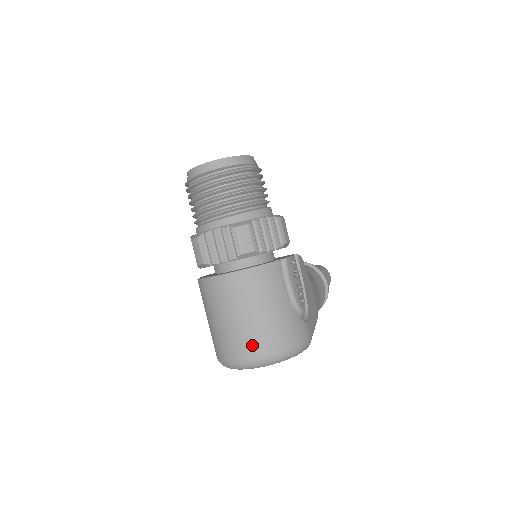
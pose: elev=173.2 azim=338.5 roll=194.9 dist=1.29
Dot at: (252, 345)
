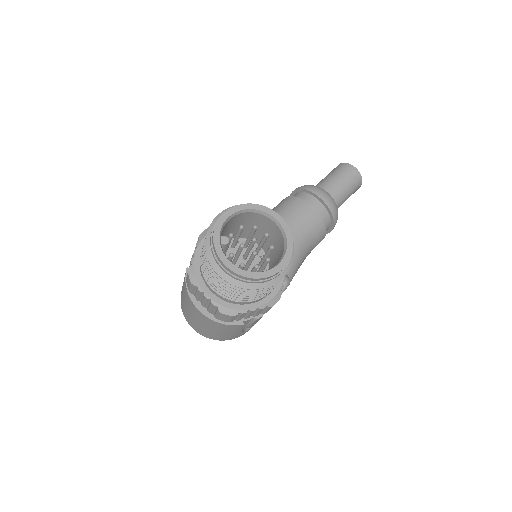
Dot at: (200, 331)
